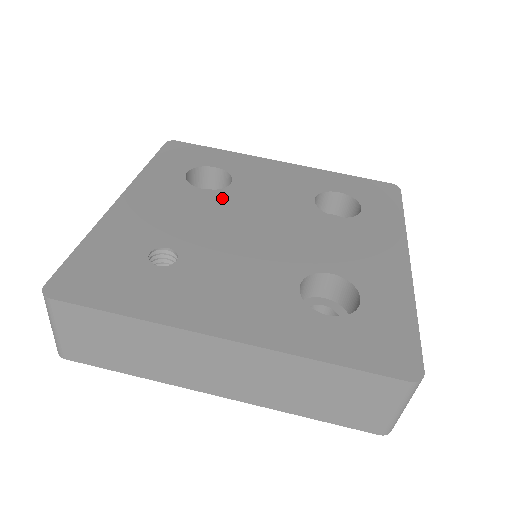
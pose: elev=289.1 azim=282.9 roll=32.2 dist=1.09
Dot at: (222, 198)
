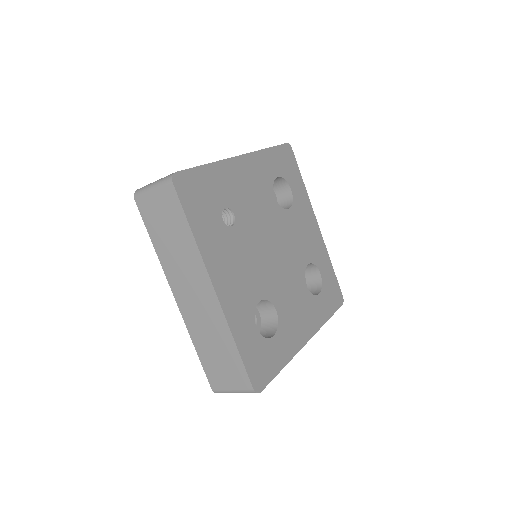
Dot at: (277, 214)
